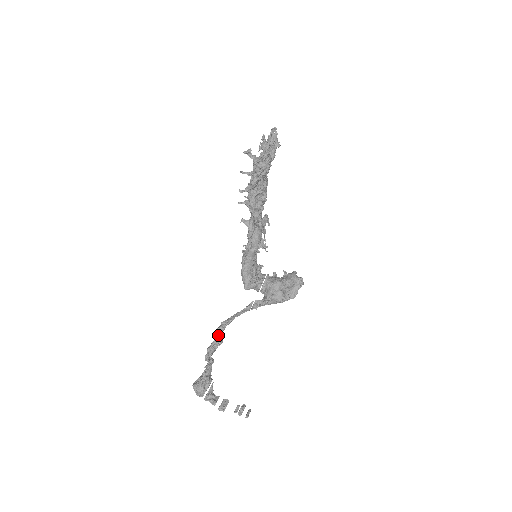
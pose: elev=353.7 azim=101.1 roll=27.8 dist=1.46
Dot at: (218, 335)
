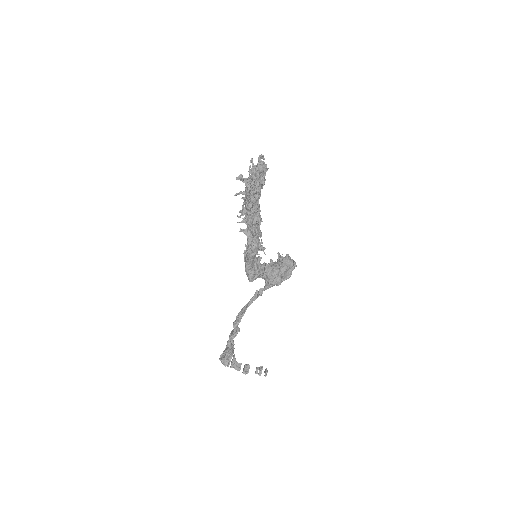
Dot at: (236, 327)
